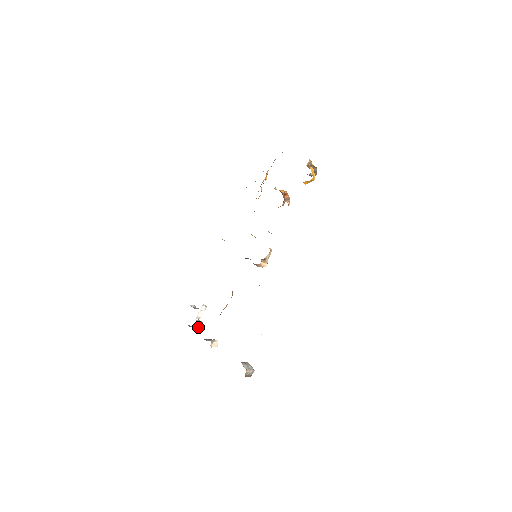
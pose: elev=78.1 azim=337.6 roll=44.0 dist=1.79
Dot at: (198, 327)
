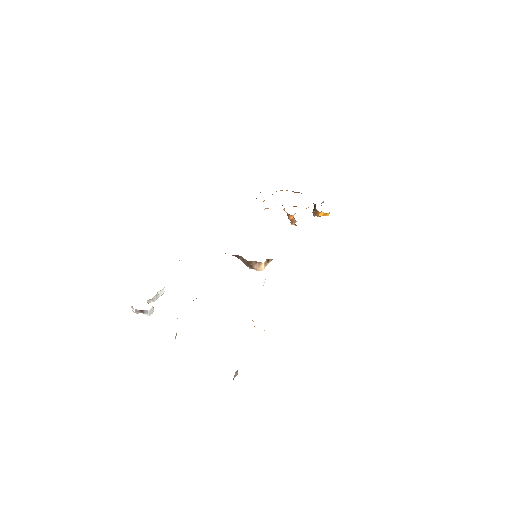
Dot at: (149, 311)
